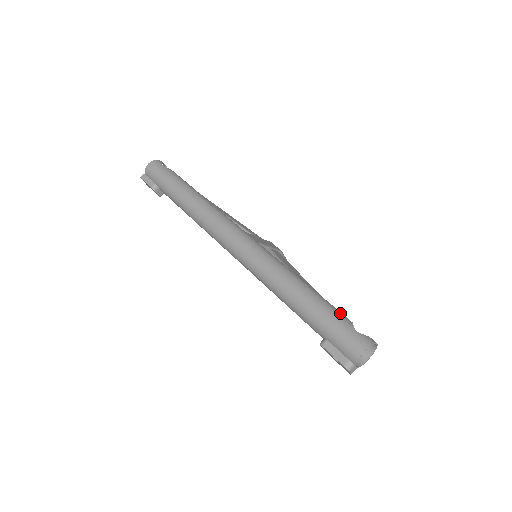
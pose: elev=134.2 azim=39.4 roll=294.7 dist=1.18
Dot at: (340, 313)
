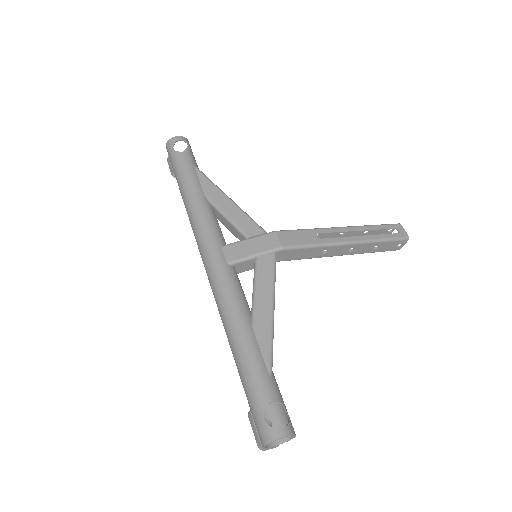
Dot at: (260, 390)
